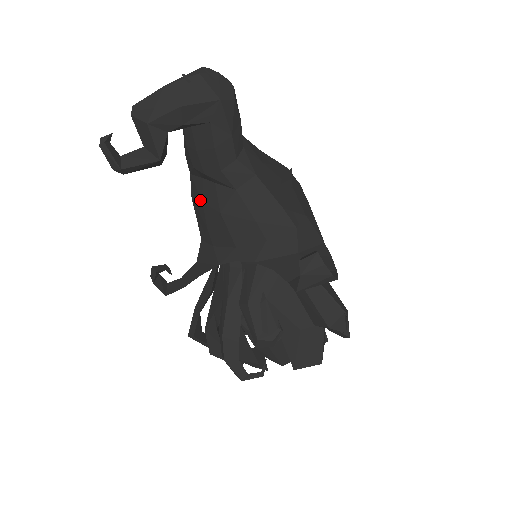
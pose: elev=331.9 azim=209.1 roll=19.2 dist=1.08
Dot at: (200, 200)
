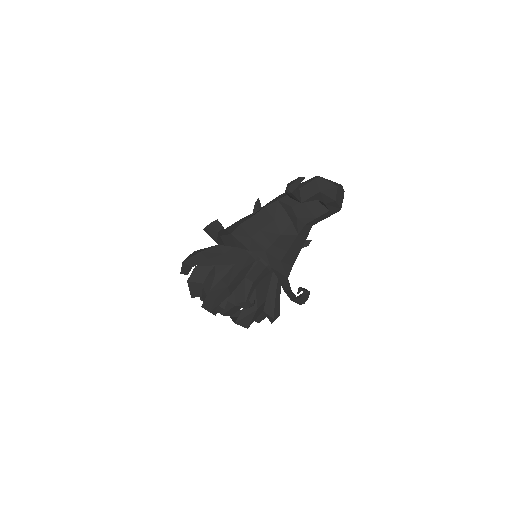
Dot at: (273, 217)
